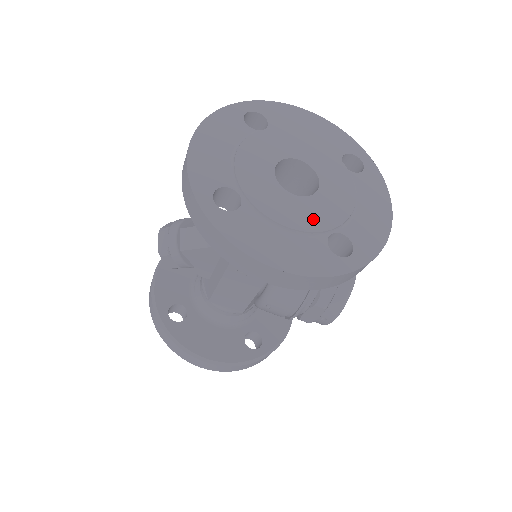
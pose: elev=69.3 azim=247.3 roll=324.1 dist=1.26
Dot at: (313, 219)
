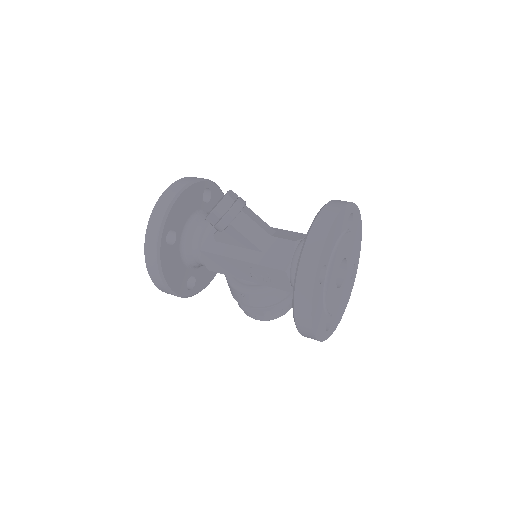
Dot at: (333, 304)
